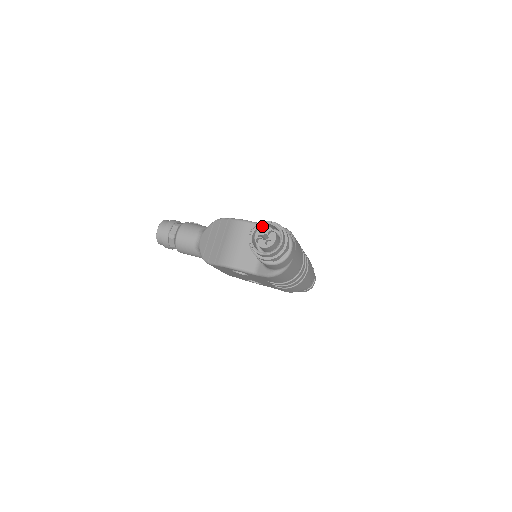
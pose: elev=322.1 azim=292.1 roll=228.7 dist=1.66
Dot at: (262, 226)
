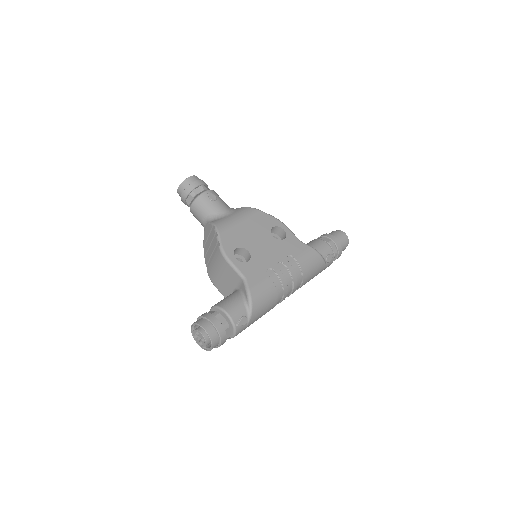
Dot at: (203, 323)
